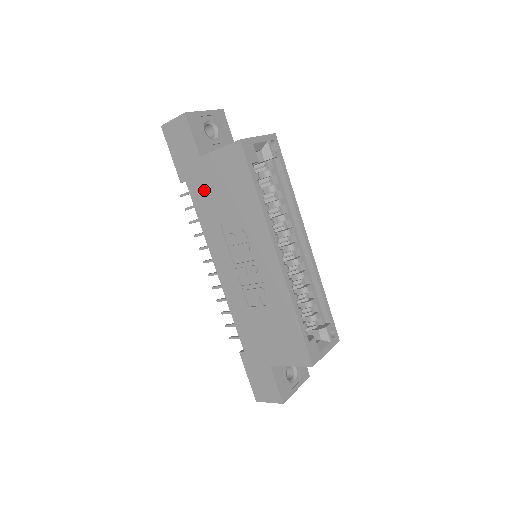
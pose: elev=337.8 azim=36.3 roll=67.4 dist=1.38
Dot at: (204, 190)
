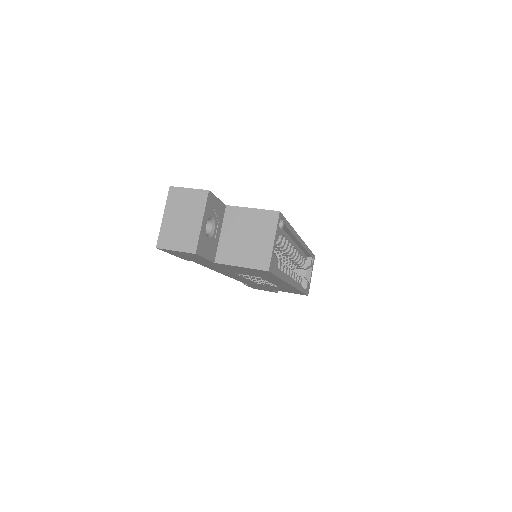
Dot at: occluded
